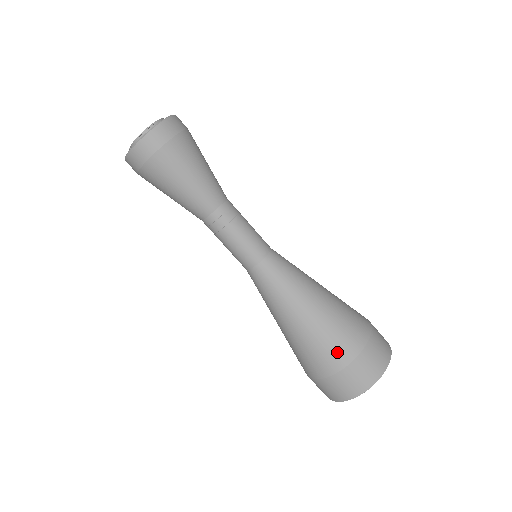
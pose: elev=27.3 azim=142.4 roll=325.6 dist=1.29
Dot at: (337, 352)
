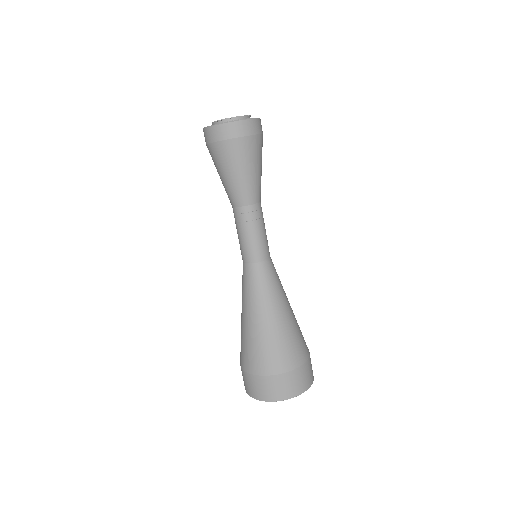
Dot at: (252, 361)
